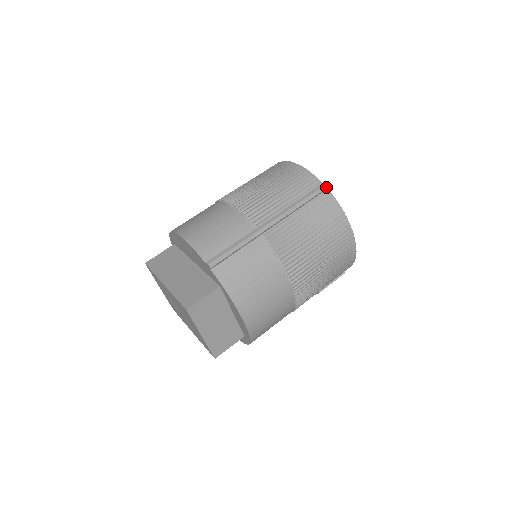
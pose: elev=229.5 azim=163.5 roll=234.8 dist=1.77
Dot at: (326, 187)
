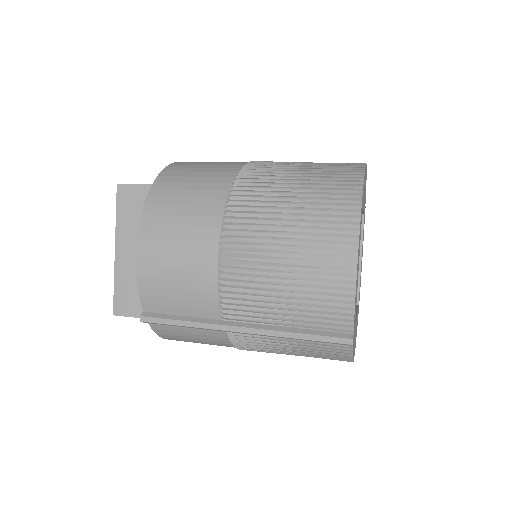
Dot at: occluded
